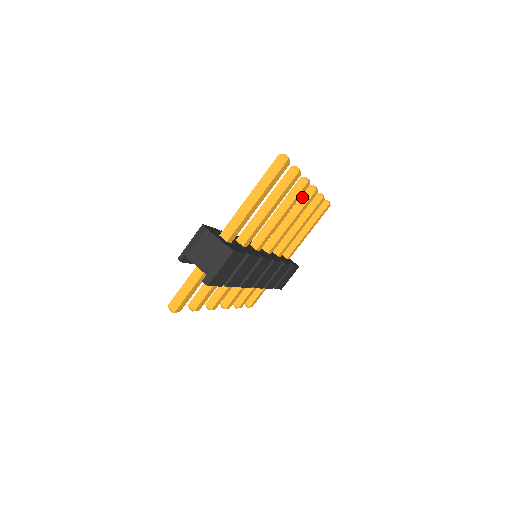
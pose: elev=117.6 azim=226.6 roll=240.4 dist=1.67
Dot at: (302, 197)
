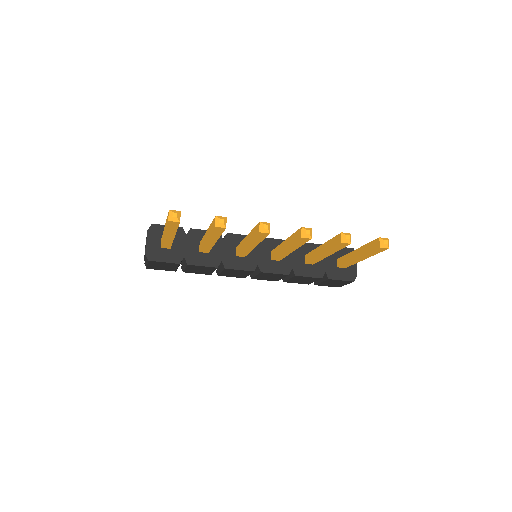
Dot at: (295, 233)
